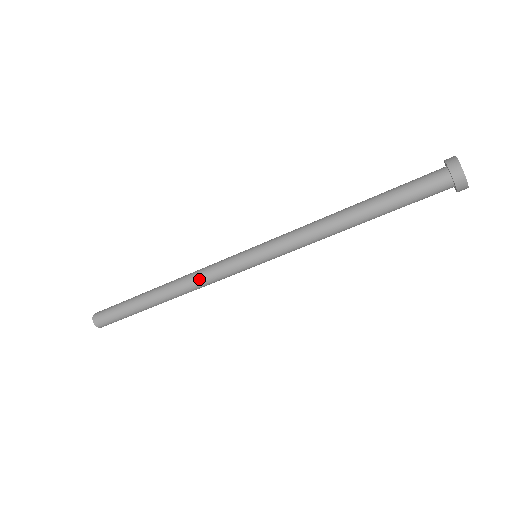
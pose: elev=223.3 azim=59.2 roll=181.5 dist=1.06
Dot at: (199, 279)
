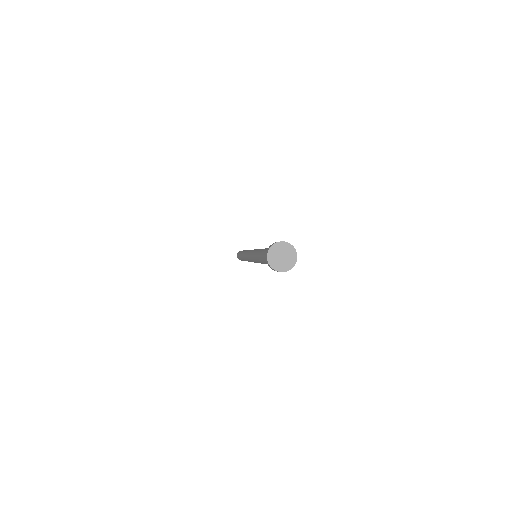
Dot at: occluded
